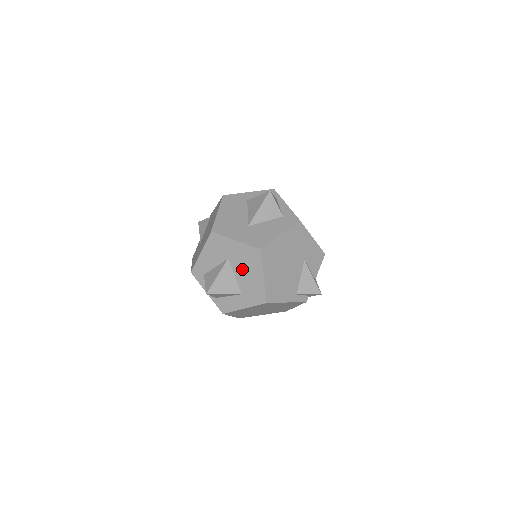
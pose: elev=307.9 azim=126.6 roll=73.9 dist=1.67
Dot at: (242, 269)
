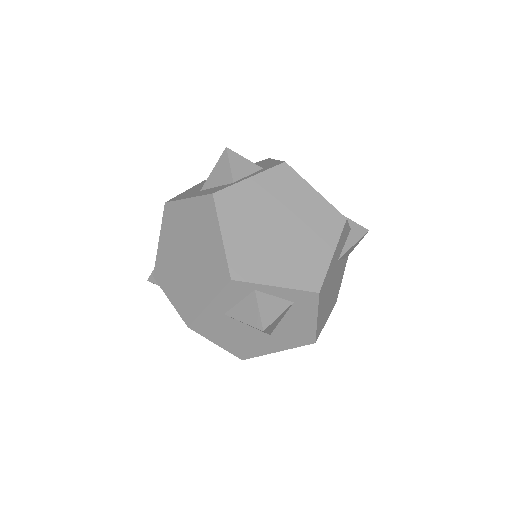
Dot at: occluded
